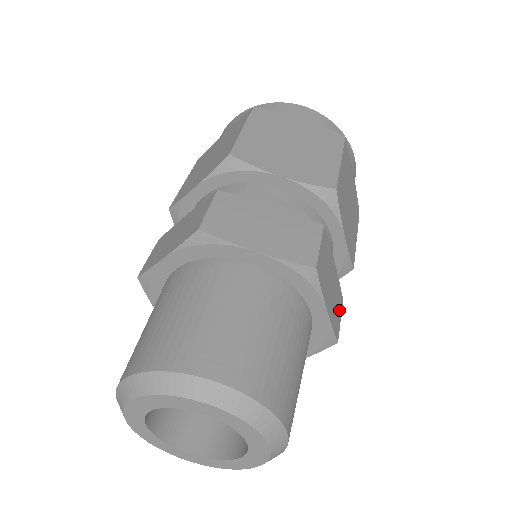
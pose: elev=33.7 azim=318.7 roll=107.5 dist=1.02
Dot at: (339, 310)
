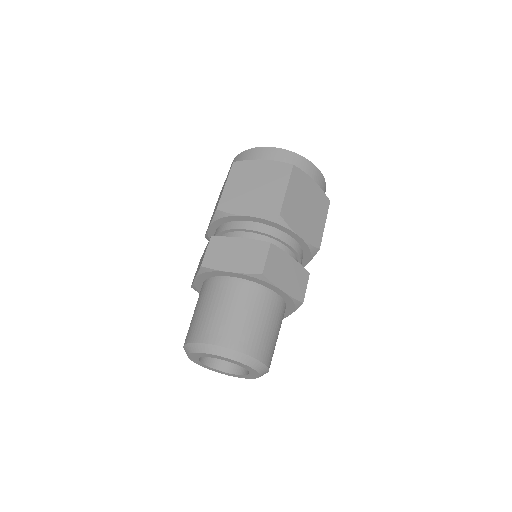
Dot at: occluded
